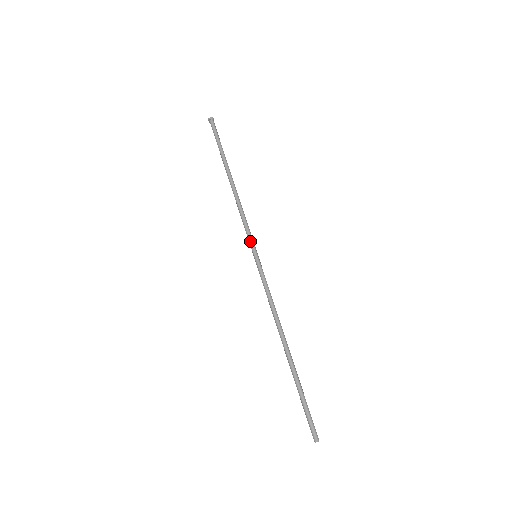
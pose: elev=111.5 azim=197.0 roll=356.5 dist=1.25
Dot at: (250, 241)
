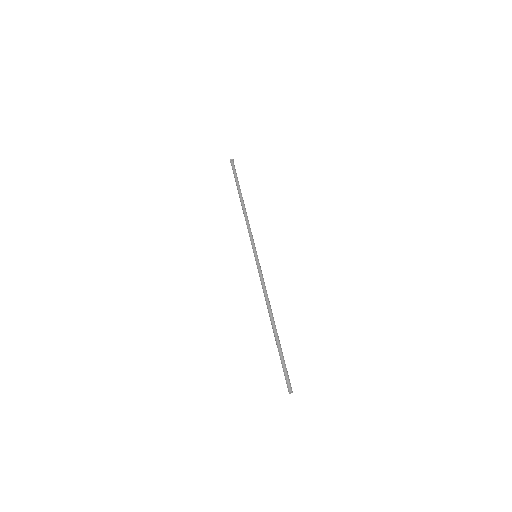
Dot at: (254, 245)
